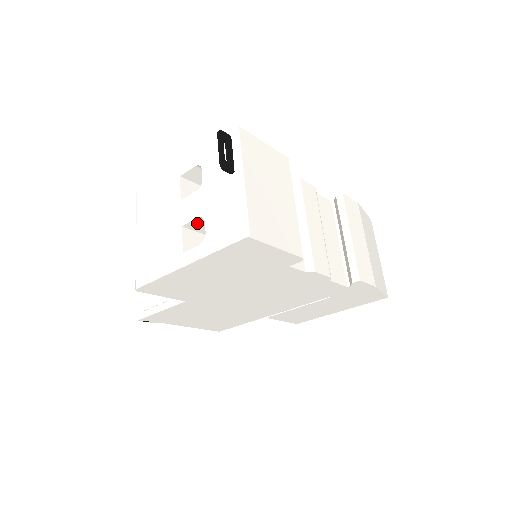
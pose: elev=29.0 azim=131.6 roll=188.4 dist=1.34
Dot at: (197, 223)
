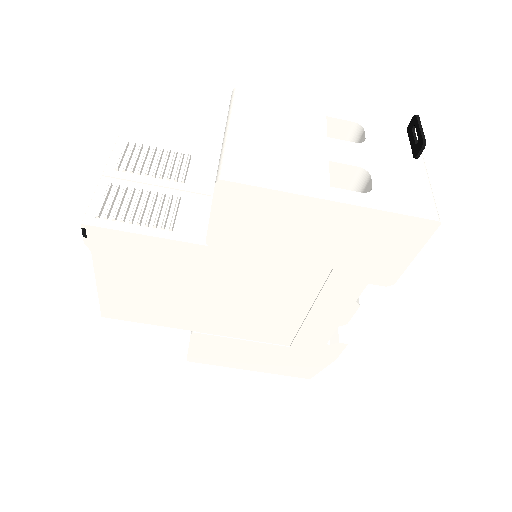
Dot at: (343, 171)
